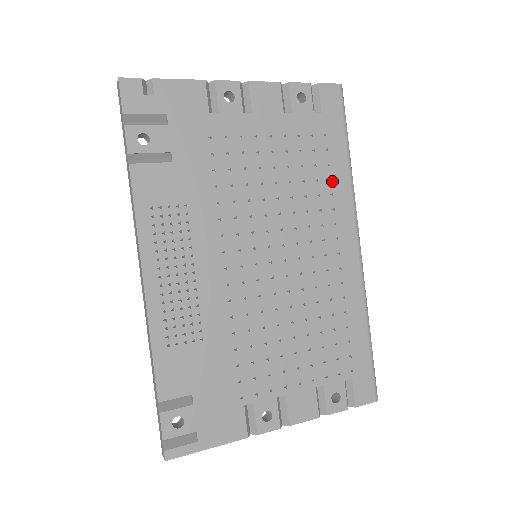
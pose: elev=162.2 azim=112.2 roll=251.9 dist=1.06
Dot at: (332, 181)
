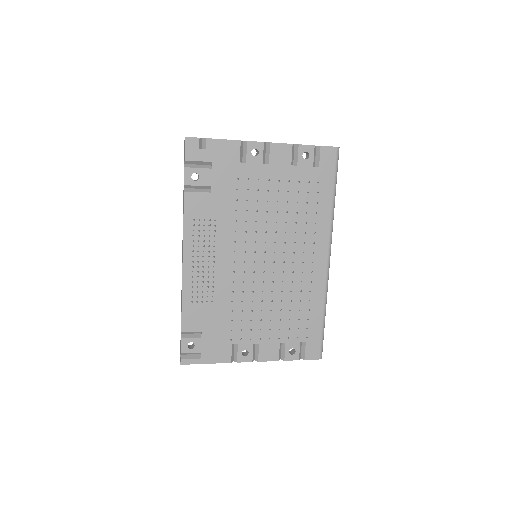
Dot at: (317, 214)
